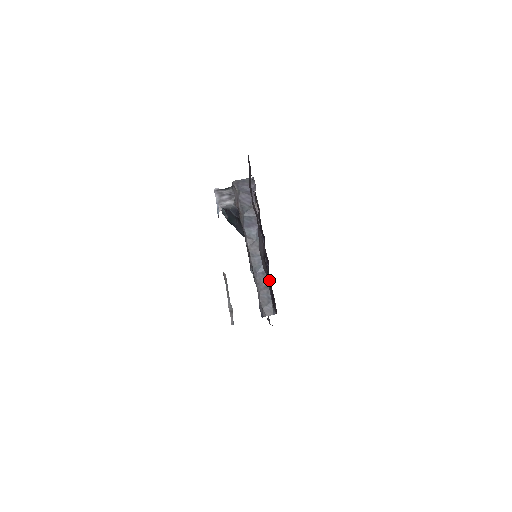
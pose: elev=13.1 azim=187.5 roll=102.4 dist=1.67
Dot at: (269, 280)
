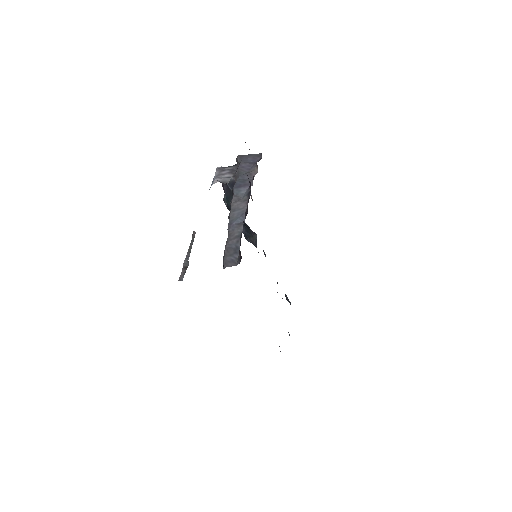
Dot at: occluded
